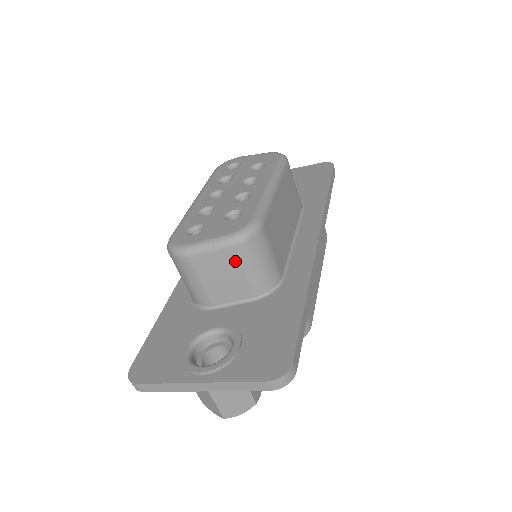
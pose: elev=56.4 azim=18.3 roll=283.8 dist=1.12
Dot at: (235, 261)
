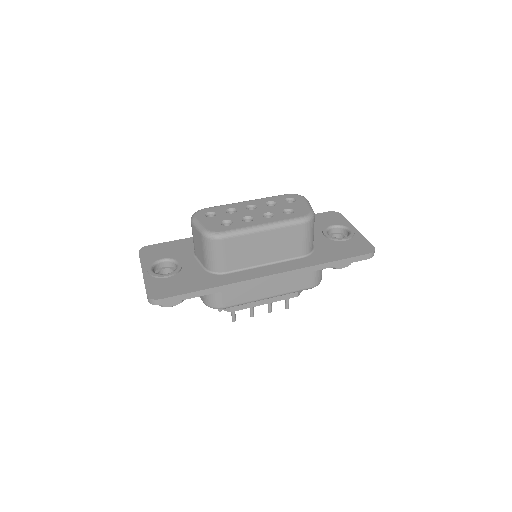
Dot at: (202, 243)
